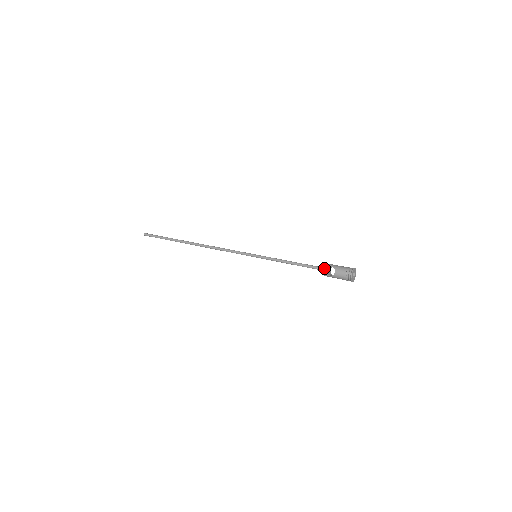
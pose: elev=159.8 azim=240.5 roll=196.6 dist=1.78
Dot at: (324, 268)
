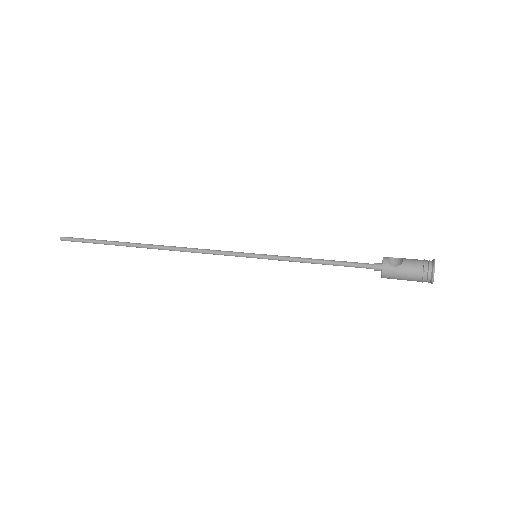
Dot at: (383, 257)
